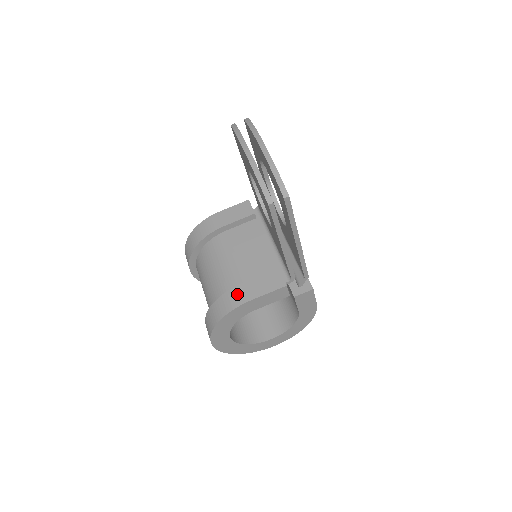
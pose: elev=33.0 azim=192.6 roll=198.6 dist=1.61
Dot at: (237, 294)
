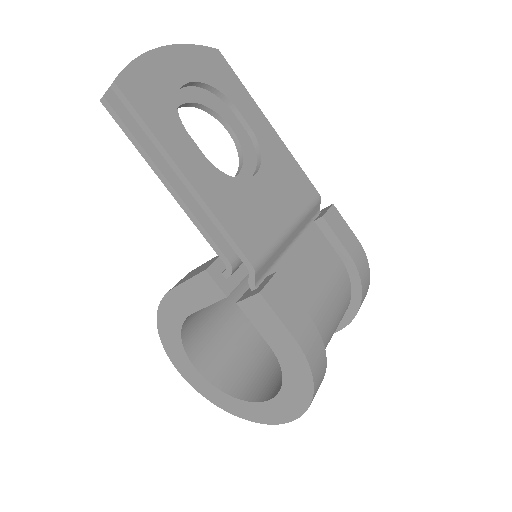
Dot at: occluded
